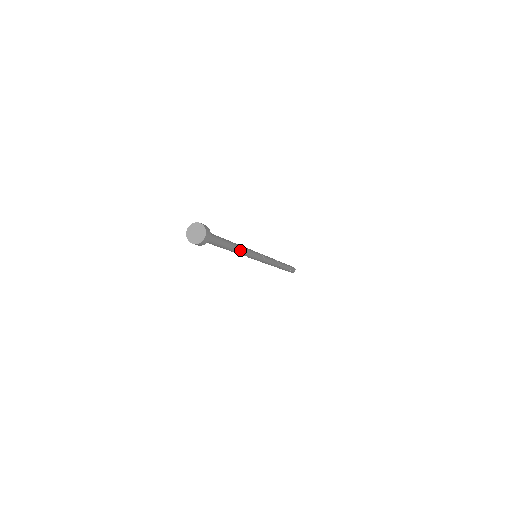
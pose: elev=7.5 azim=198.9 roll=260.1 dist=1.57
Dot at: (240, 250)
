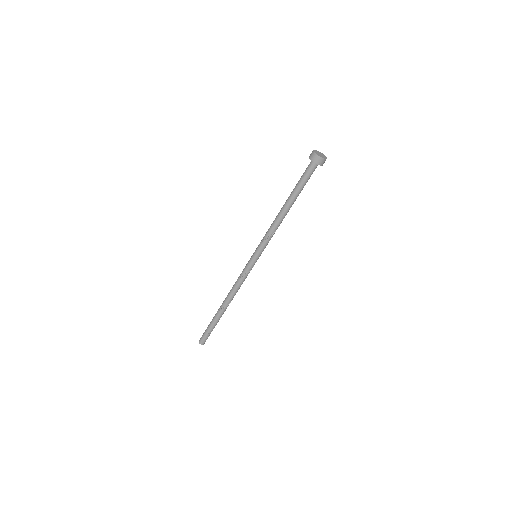
Dot at: occluded
